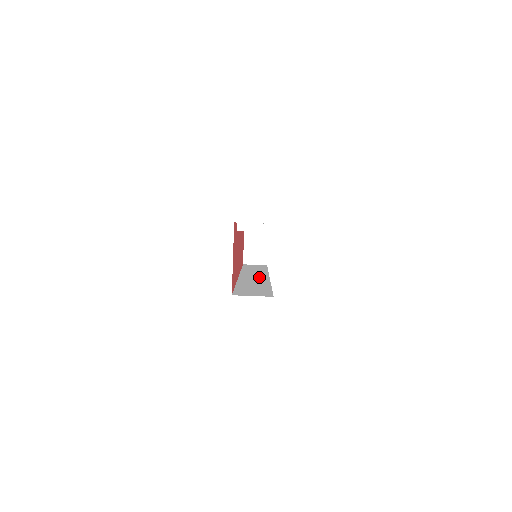
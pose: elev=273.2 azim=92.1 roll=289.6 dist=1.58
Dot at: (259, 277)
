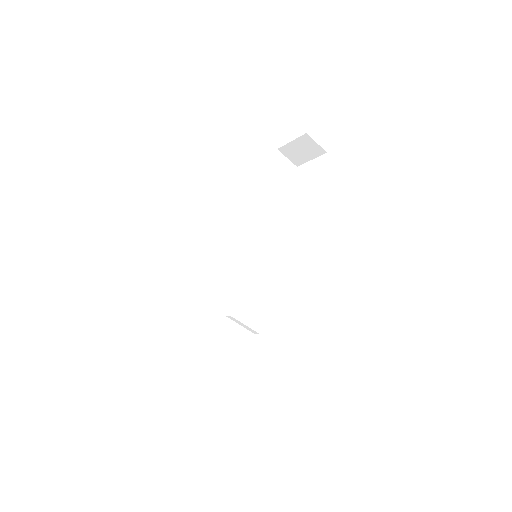
Dot at: (247, 261)
